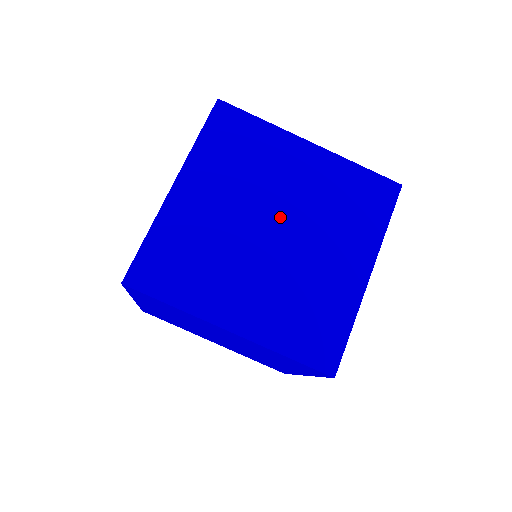
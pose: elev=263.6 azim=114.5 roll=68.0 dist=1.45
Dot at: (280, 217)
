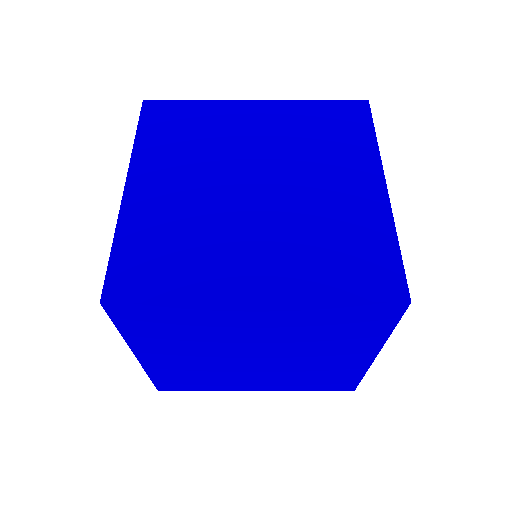
Dot at: (257, 351)
